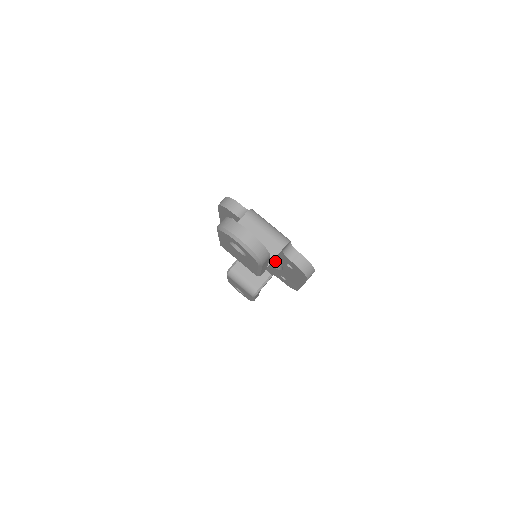
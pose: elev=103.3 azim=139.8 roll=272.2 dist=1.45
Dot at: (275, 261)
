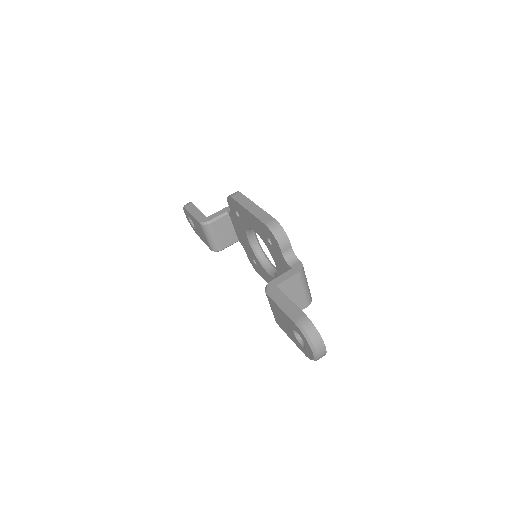
Dot at: (261, 253)
